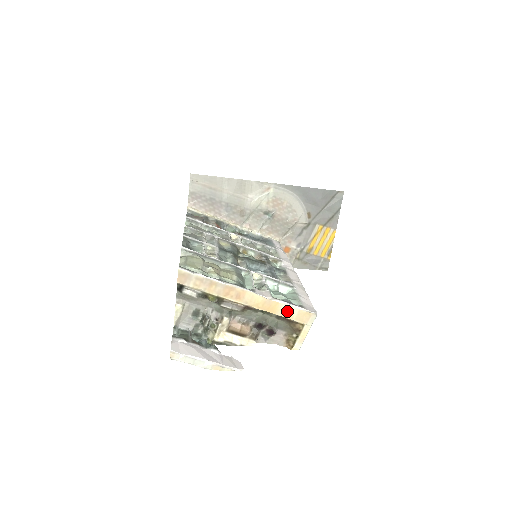
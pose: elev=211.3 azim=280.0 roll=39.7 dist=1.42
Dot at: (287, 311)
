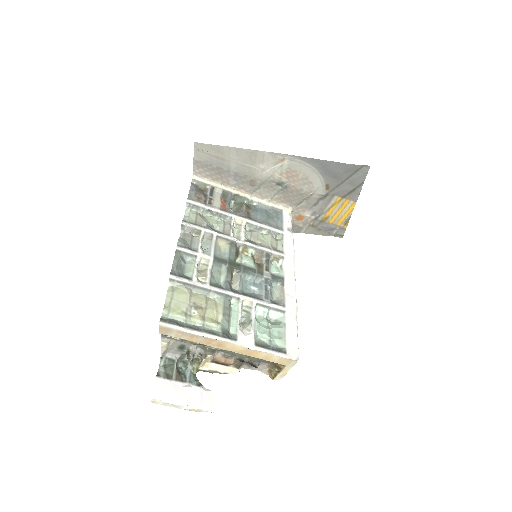
Dot at: (268, 357)
